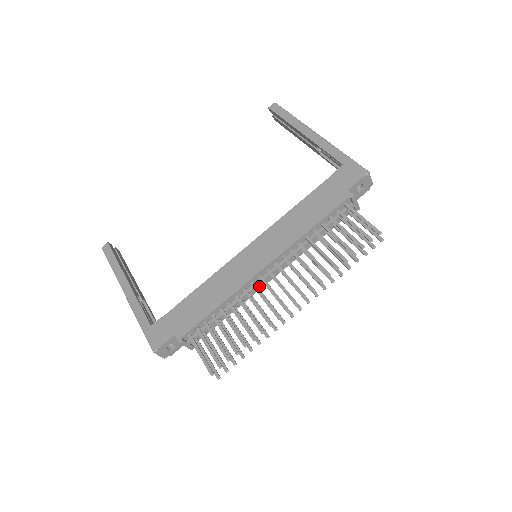
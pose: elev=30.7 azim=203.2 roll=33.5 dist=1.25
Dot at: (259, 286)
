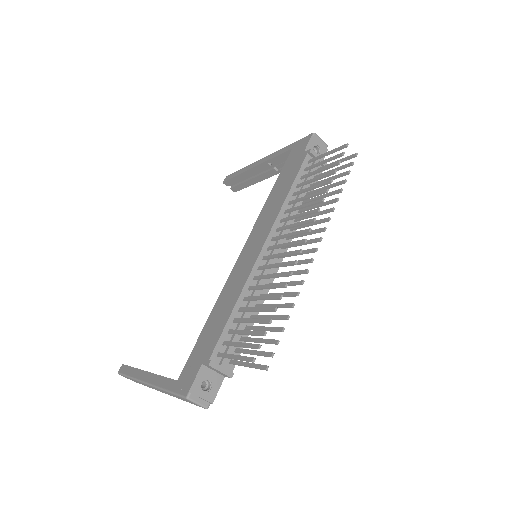
Dot at: (271, 273)
